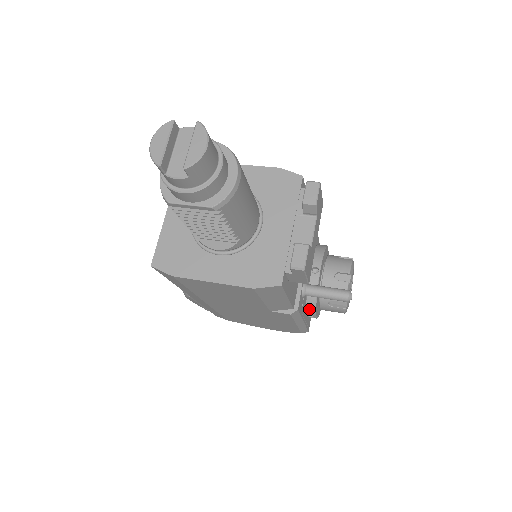
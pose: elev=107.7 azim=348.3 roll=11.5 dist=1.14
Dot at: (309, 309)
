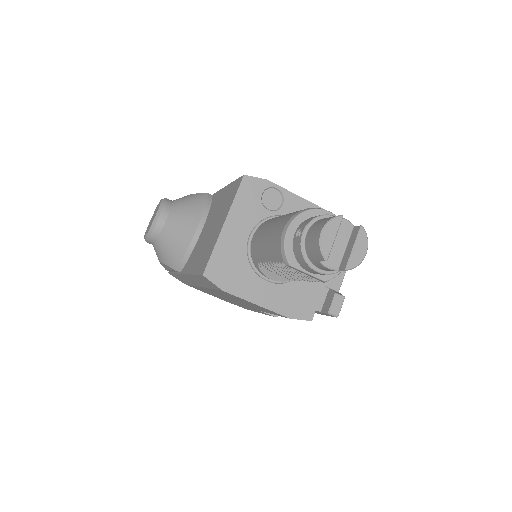
Dot at: occluded
